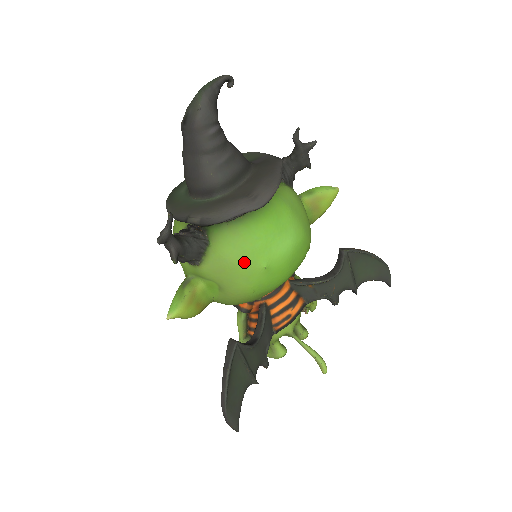
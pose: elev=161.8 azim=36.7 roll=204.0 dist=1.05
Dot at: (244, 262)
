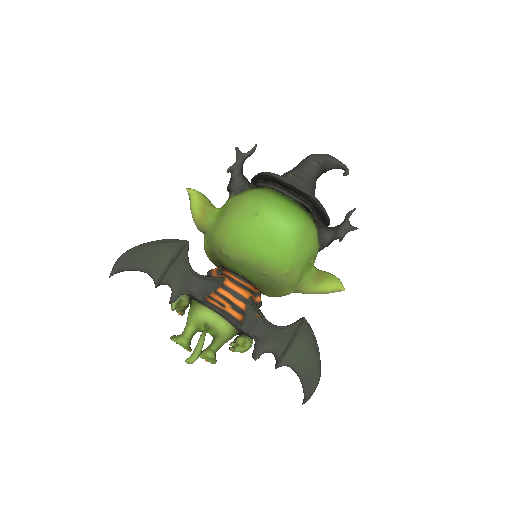
Dot at: (252, 203)
